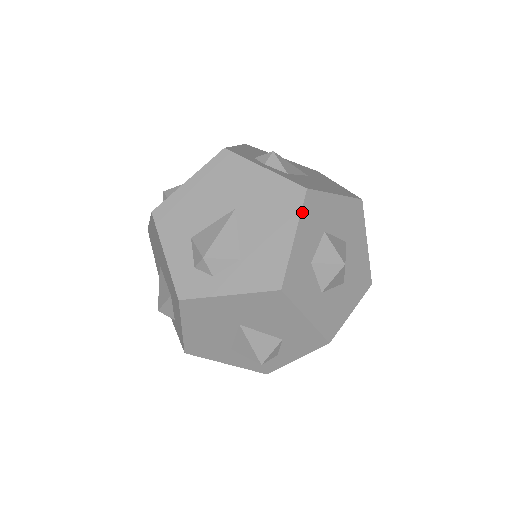
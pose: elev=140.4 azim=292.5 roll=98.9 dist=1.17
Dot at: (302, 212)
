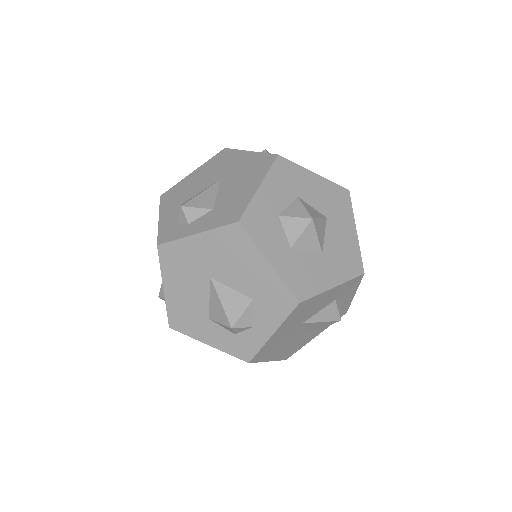
Dot at: (271, 170)
